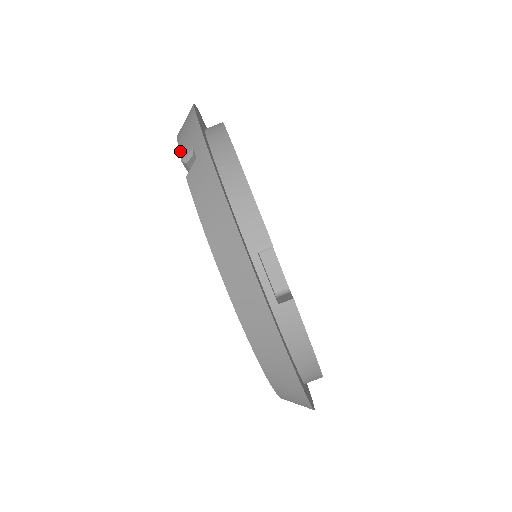
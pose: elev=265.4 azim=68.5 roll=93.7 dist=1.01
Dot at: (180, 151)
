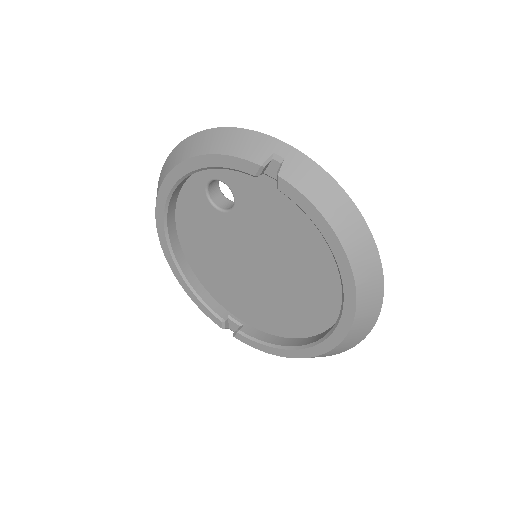
Dot at: (250, 159)
